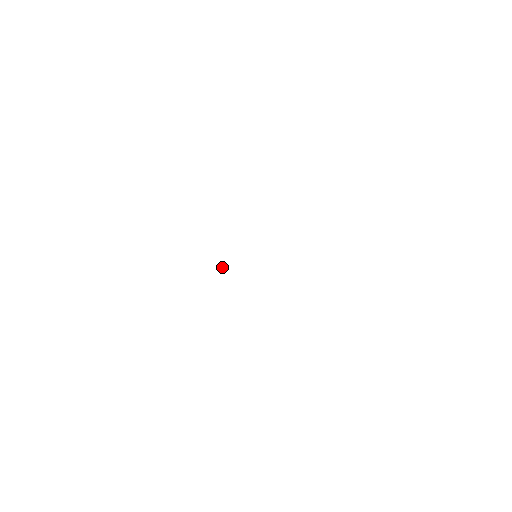
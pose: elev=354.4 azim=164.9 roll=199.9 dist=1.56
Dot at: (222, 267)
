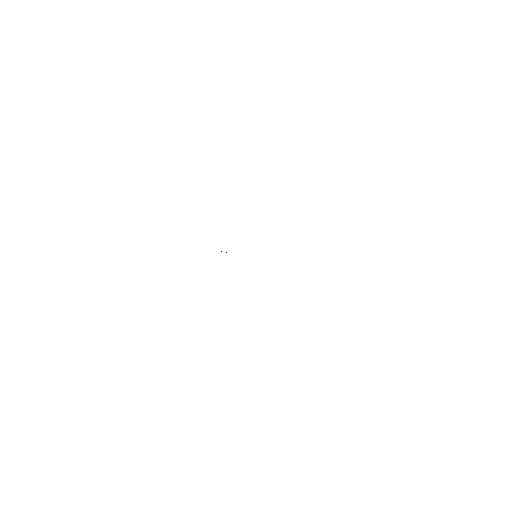
Dot at: occluded
